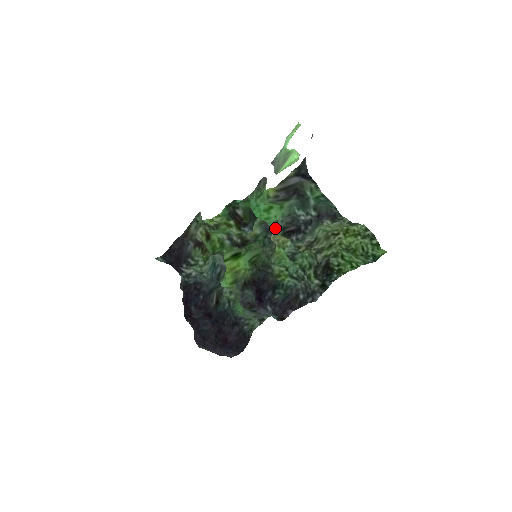
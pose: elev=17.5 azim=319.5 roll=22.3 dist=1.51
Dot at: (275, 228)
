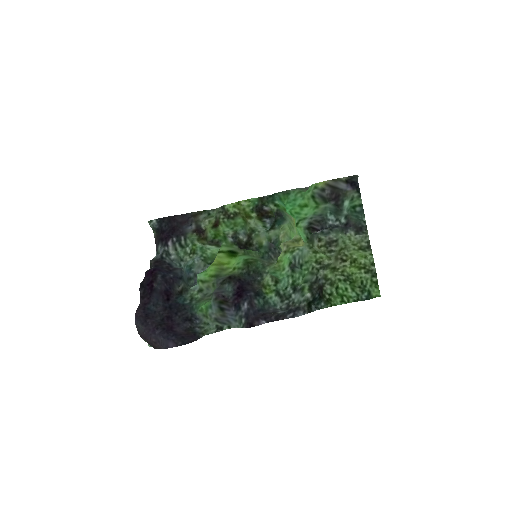
Dot at: (302, 222)
